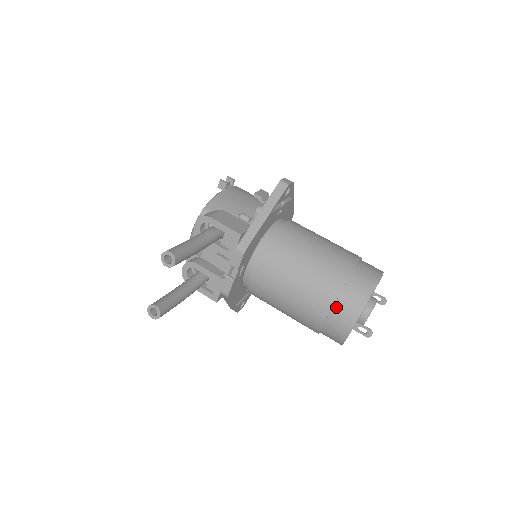
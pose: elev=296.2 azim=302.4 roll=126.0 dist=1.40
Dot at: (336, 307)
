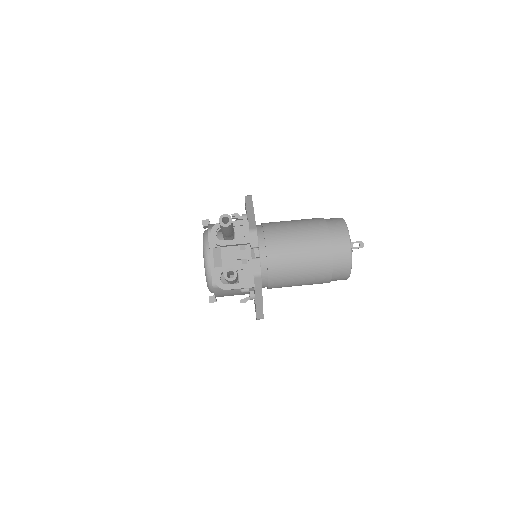
Dot at: (332, 238)
